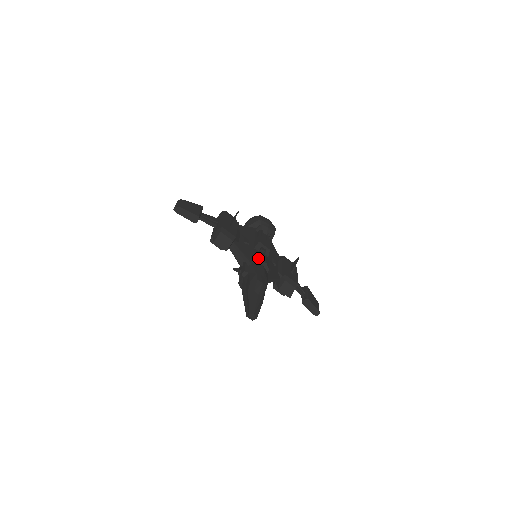
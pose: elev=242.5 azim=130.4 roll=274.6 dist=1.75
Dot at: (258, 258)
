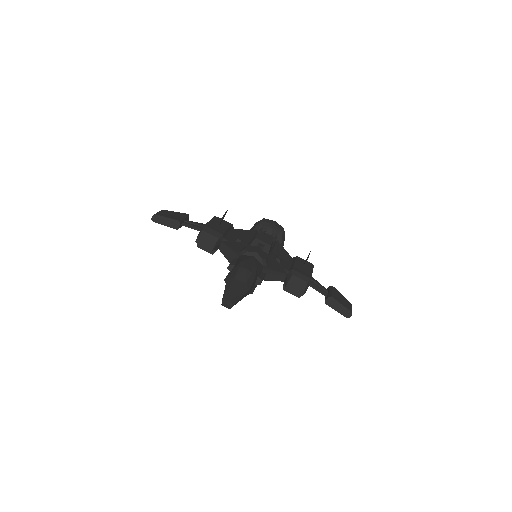
Dot at: (247, 249)
